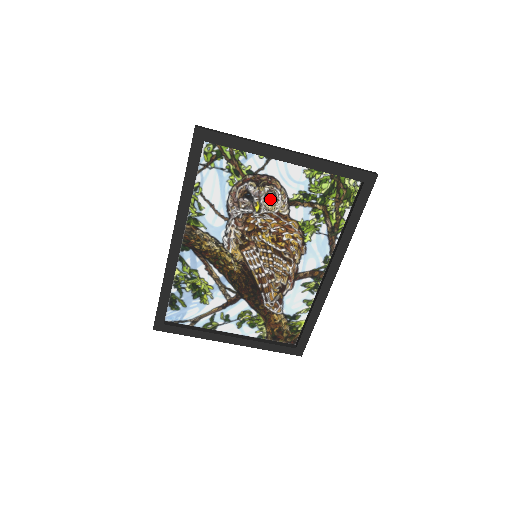
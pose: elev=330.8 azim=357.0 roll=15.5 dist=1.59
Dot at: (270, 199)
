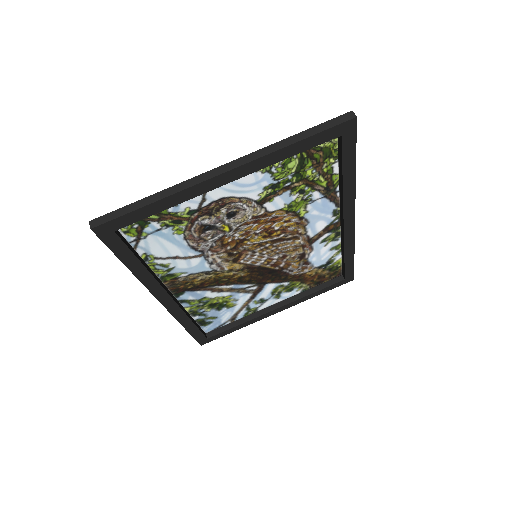
Dot at: (235, 215)
